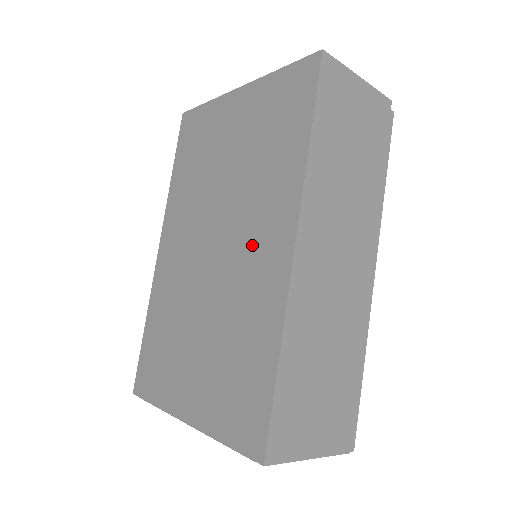
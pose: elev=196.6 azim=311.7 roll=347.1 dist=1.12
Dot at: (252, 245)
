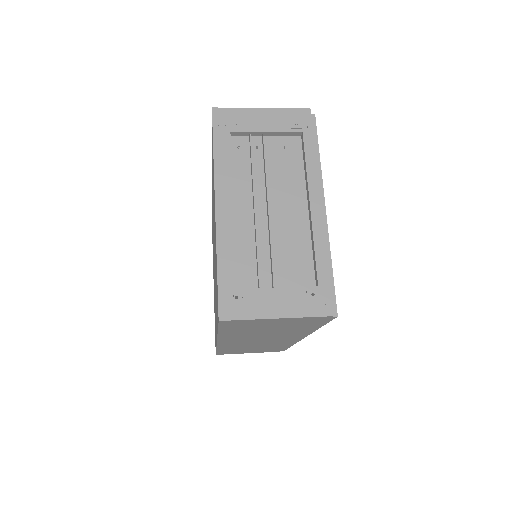
Dot at: (215, 301)
